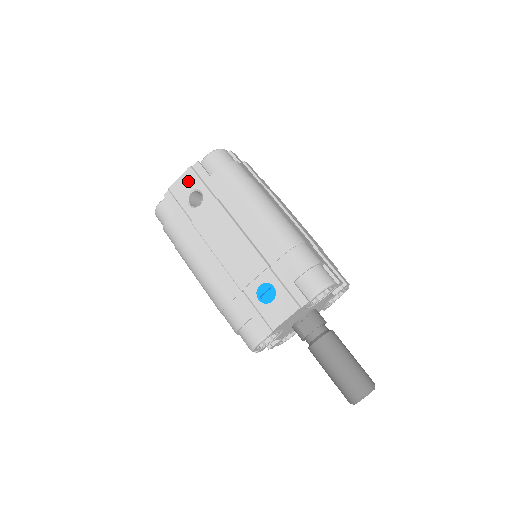
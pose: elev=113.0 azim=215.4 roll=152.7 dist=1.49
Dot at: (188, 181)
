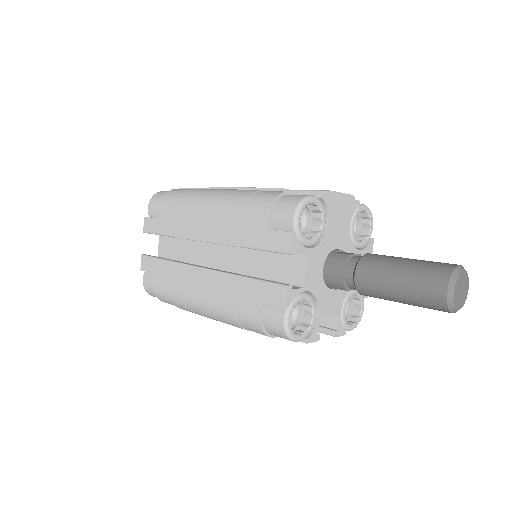
Dot at: occluded
